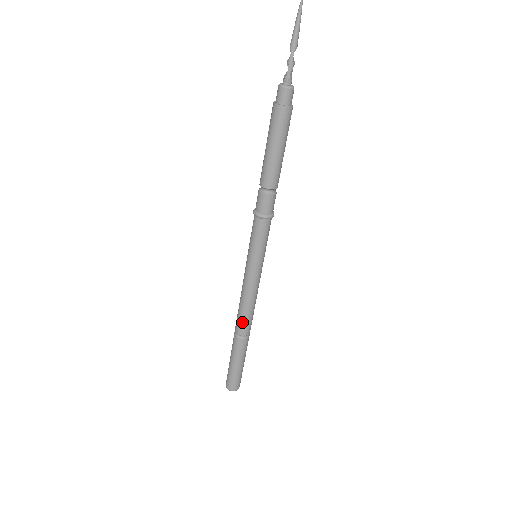
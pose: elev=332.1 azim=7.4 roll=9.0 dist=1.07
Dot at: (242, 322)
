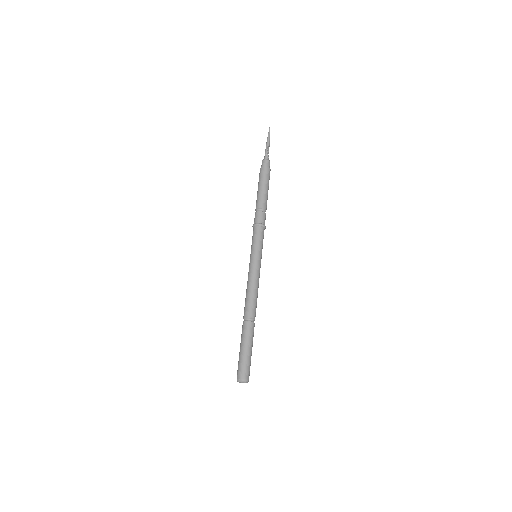
Dot at: (245, 306)
